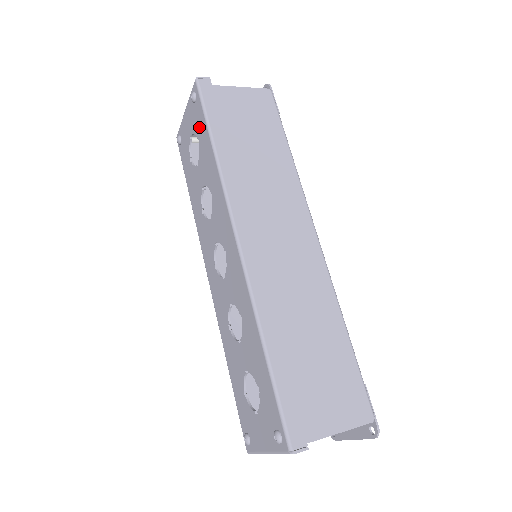
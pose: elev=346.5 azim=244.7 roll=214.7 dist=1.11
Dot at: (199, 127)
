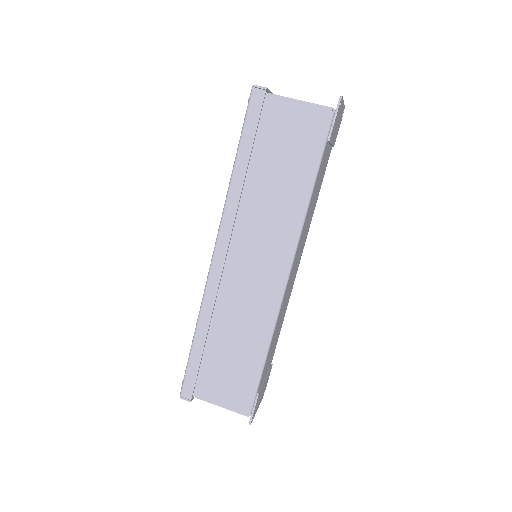
Dot at: occluded
